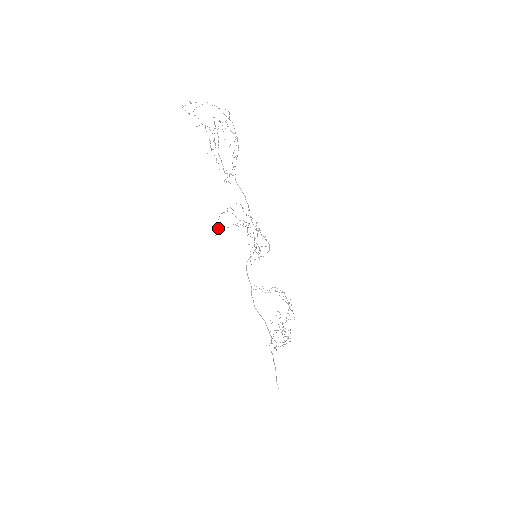
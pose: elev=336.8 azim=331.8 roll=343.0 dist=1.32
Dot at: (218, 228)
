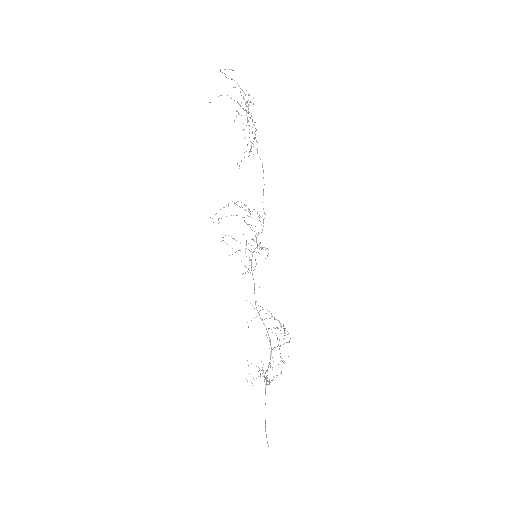
Dot at: (218, 219)
